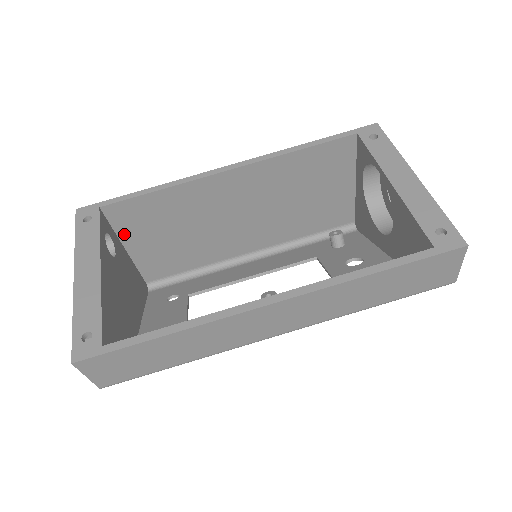
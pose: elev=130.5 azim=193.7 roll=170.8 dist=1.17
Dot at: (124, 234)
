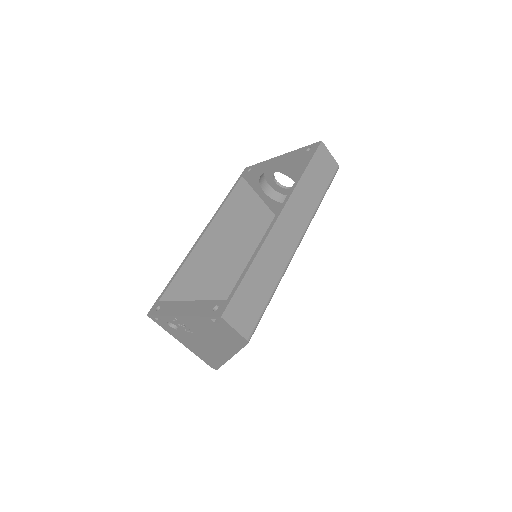
Dot at: occluded
